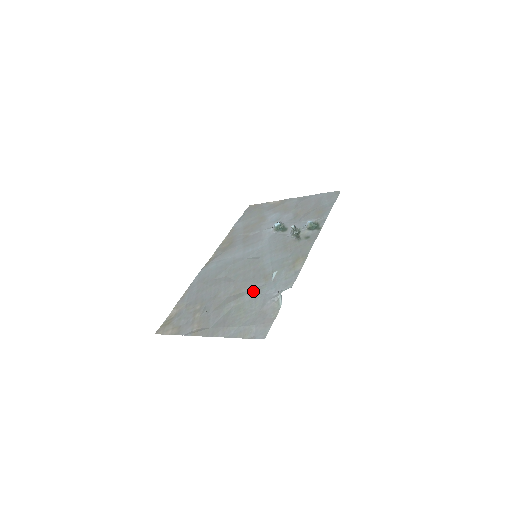
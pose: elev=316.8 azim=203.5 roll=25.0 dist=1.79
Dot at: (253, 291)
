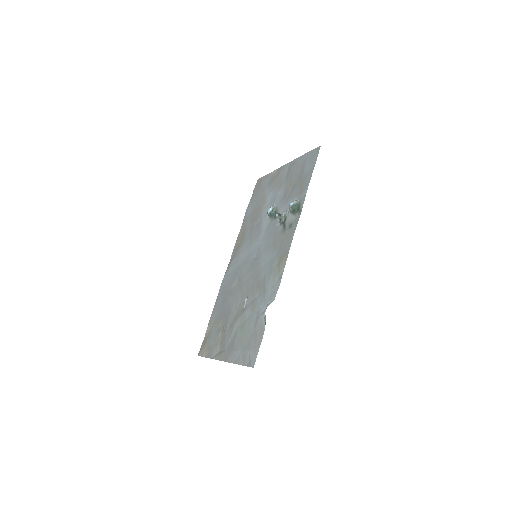
Dot at: (251, 305)
